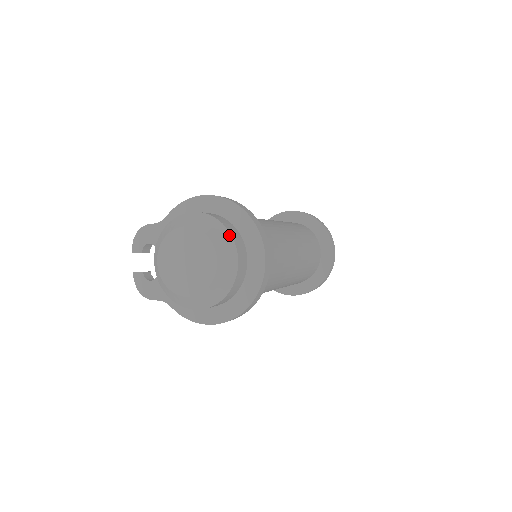
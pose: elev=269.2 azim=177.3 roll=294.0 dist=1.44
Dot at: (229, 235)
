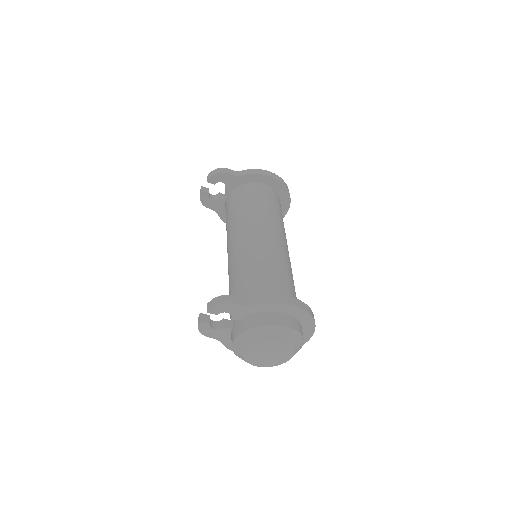
Dot at: (303, 343)
